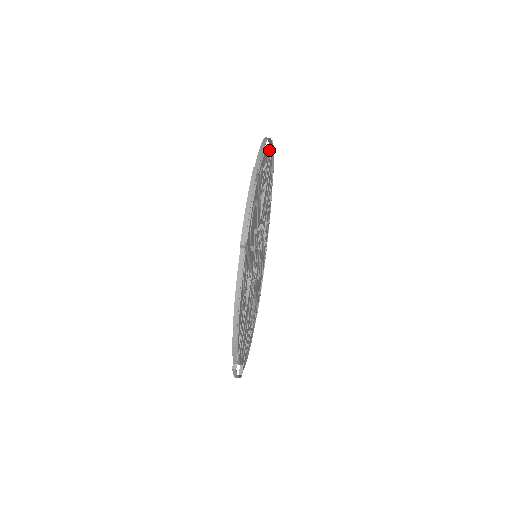
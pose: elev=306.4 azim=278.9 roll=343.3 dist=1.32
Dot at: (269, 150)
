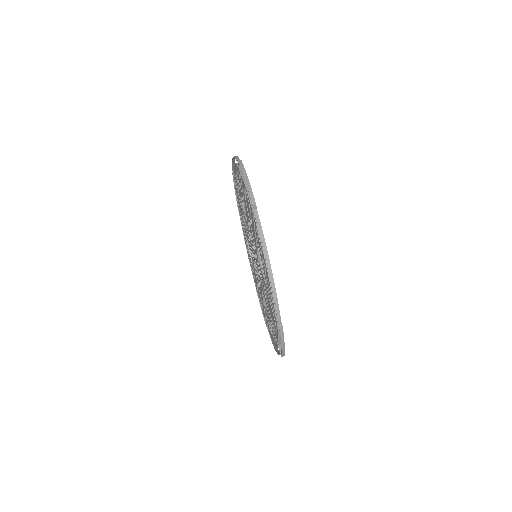
Dot at: occluded
